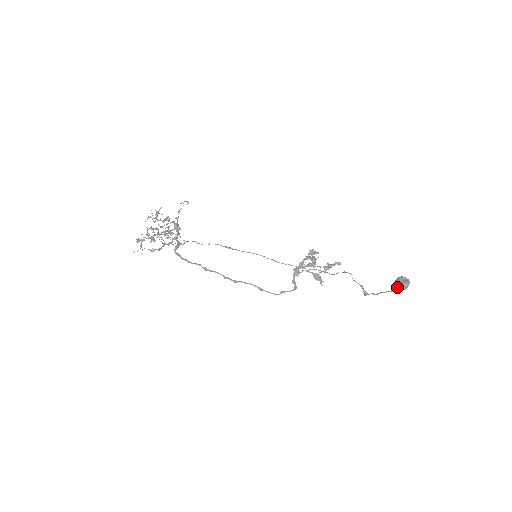
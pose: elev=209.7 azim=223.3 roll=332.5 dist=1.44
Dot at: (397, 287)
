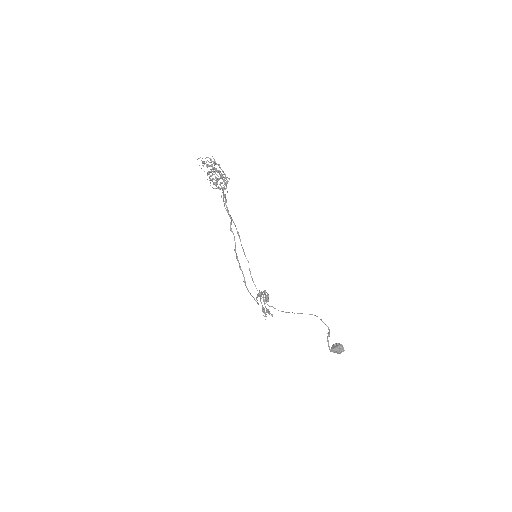
Dot at: (338, 347)
